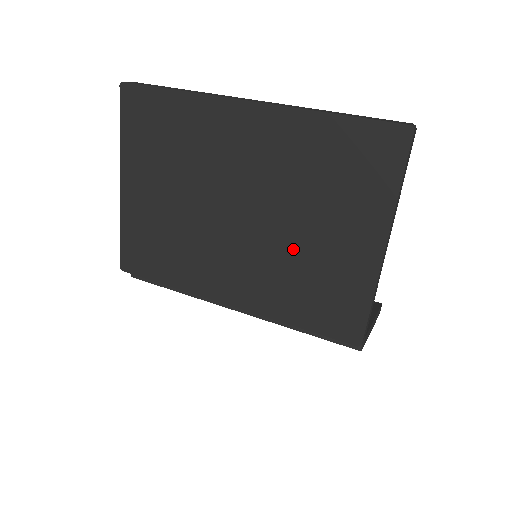
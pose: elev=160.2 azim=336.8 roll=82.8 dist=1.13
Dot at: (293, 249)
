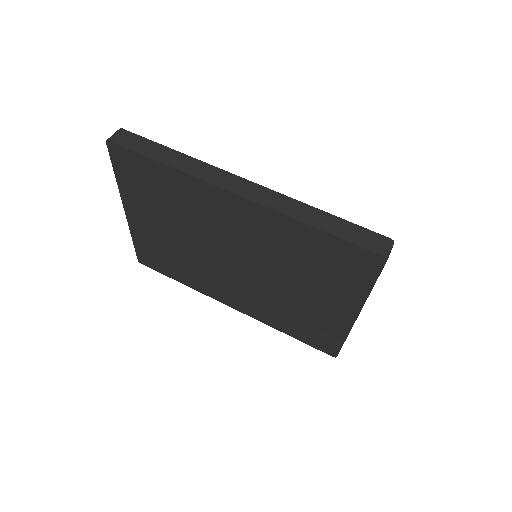
Dot at: (281, 295)
